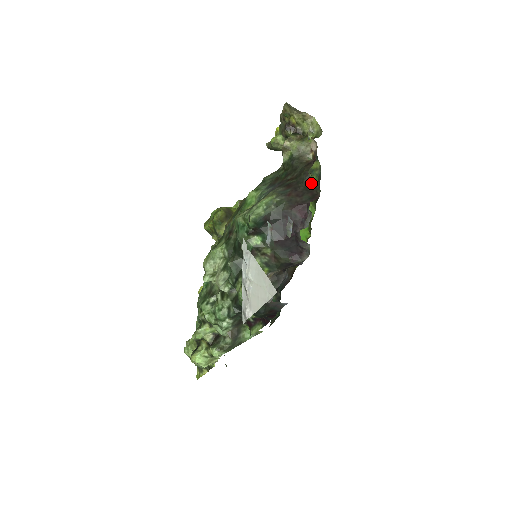
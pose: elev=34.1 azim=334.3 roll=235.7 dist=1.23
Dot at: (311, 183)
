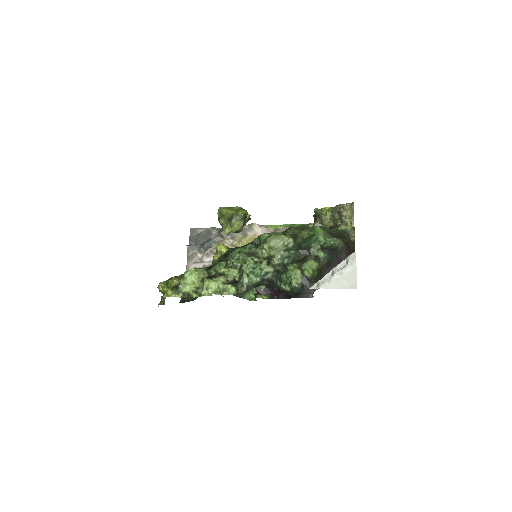
Dot at: occluded
